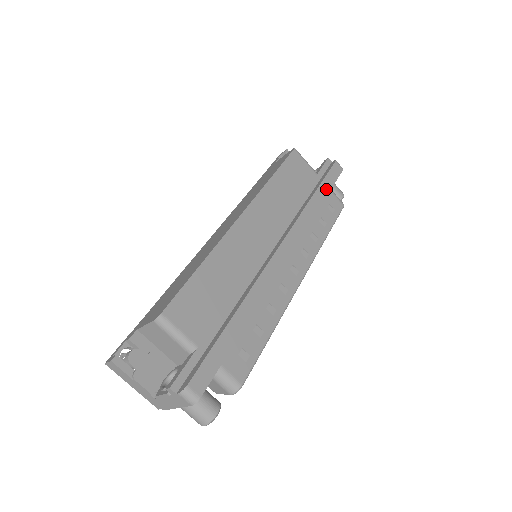
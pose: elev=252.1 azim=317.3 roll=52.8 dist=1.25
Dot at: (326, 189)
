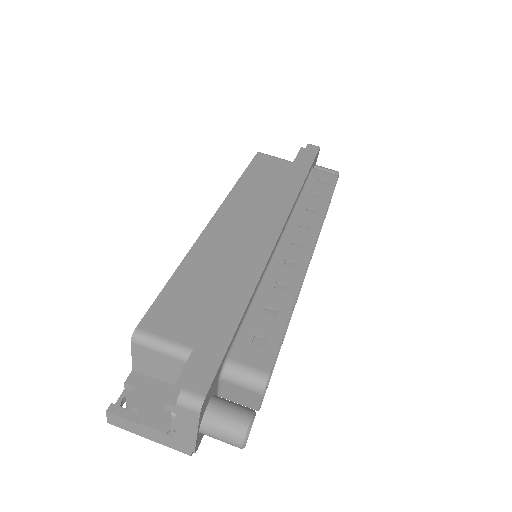
Dot at: (306, 167)
